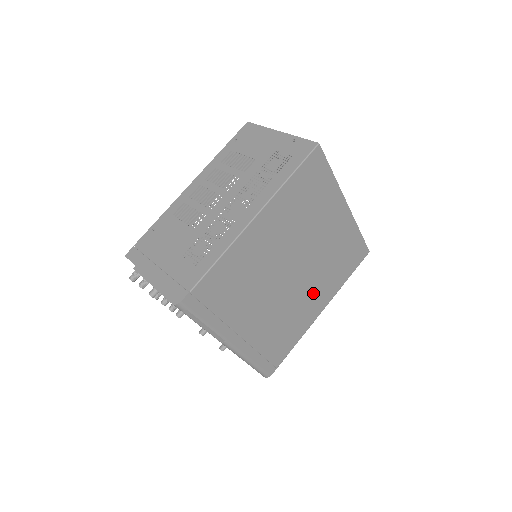
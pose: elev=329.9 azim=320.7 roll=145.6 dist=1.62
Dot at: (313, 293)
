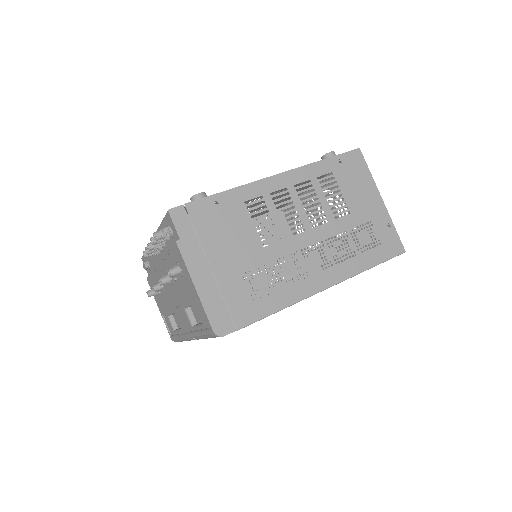
Dot at: occluded
